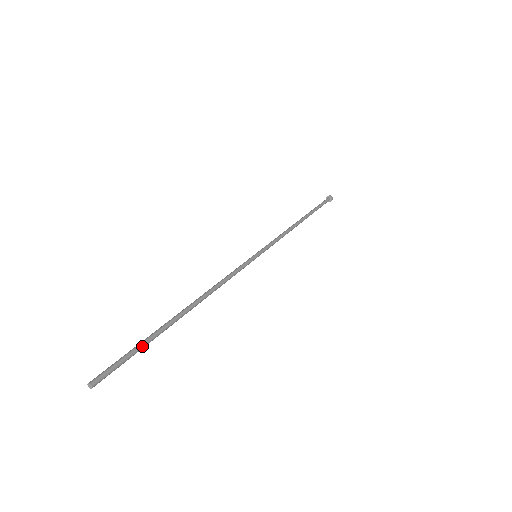
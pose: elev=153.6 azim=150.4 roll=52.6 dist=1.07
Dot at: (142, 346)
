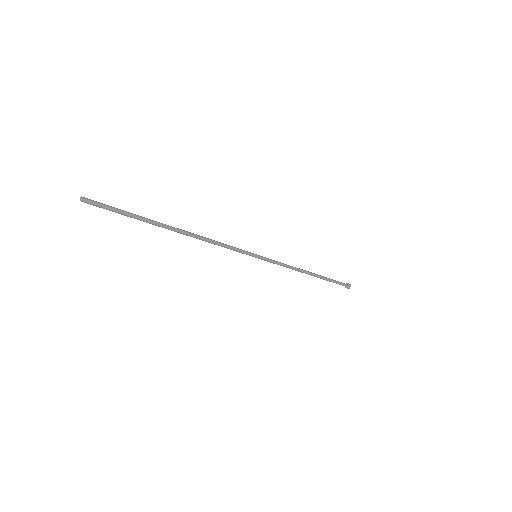
Dot at: (131, 213)
